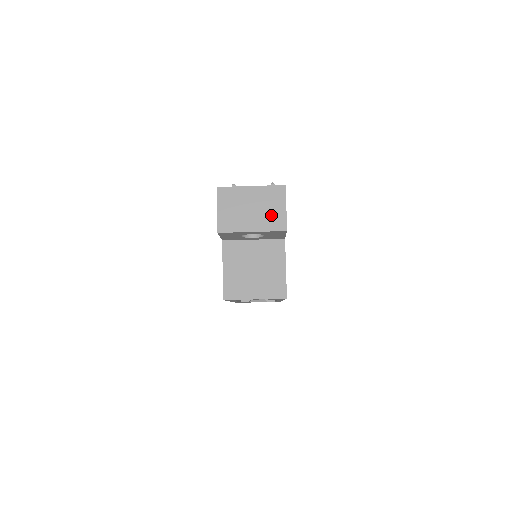
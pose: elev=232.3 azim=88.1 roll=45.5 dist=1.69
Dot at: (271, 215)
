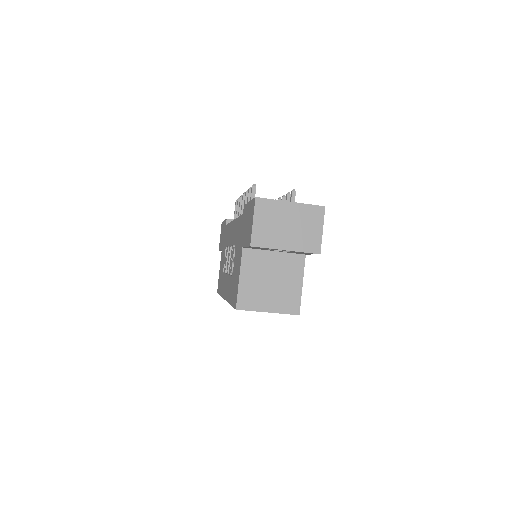
Dot at: (307, 235)
